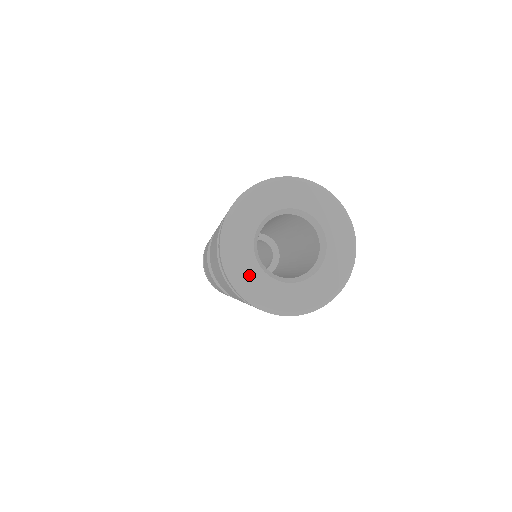
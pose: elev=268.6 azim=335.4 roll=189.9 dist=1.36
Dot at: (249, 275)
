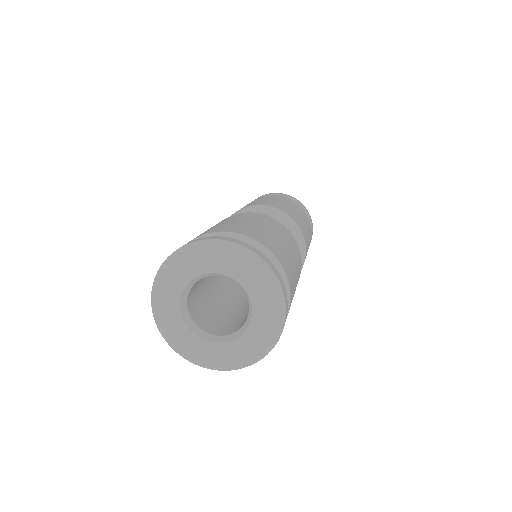
Dot at: (210, 355)
